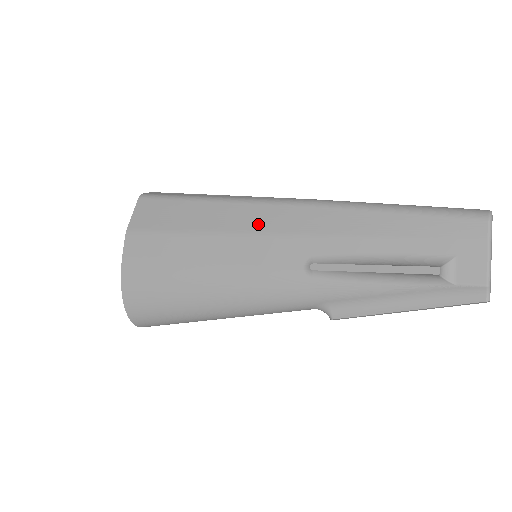
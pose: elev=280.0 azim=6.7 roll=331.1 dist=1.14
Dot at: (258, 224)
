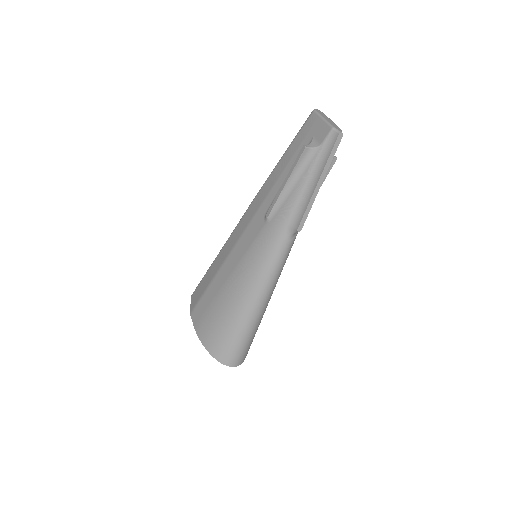
Dot at: (238, 234)
